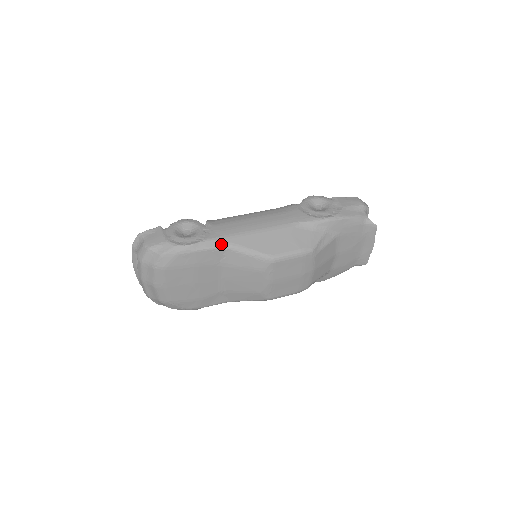
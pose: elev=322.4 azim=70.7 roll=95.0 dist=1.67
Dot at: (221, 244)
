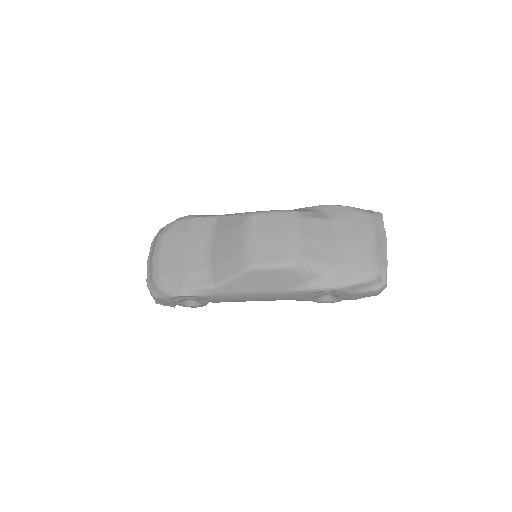
Dot at: (215, 215)
